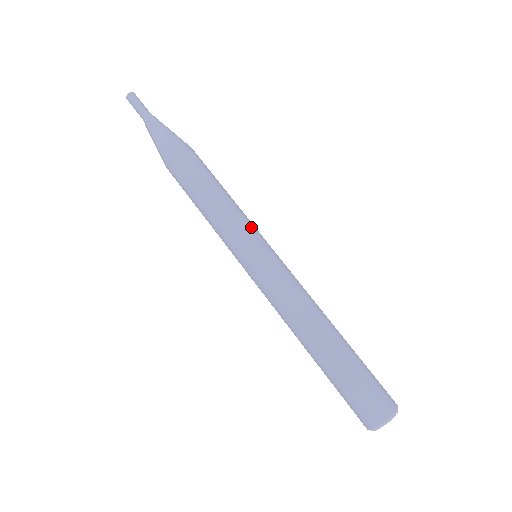
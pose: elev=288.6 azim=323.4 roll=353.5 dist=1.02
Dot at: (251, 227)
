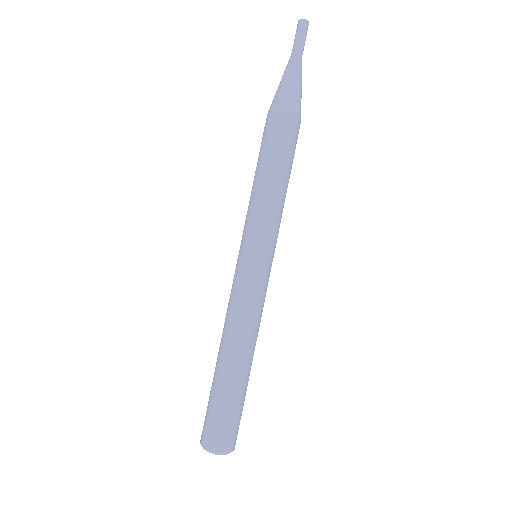
Dot at: (256, 230)
